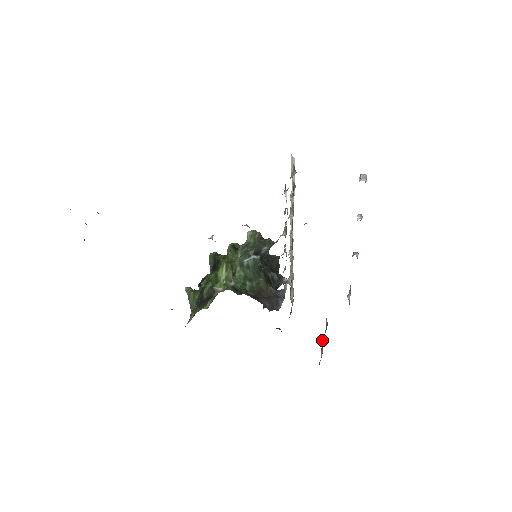
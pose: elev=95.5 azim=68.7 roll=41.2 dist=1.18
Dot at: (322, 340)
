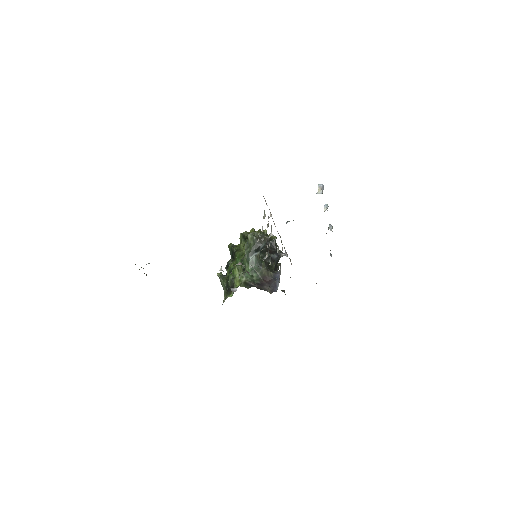
Dot at: occluded
